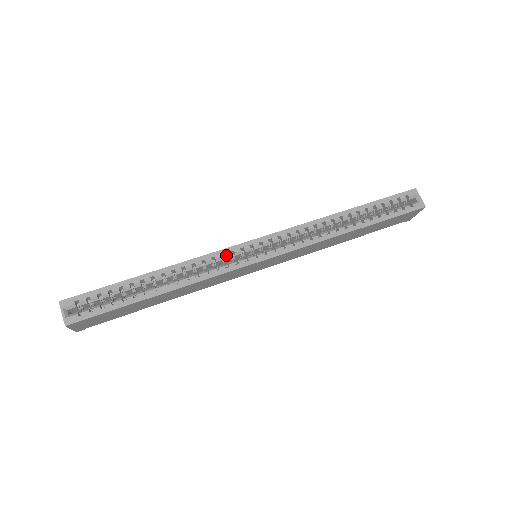
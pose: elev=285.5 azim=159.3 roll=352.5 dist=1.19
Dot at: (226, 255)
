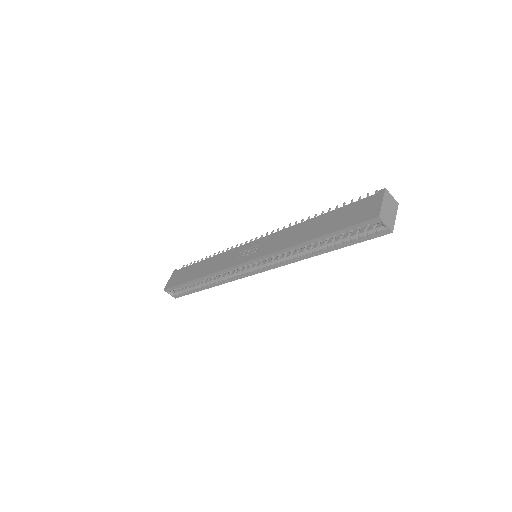
Dot at: occluded
